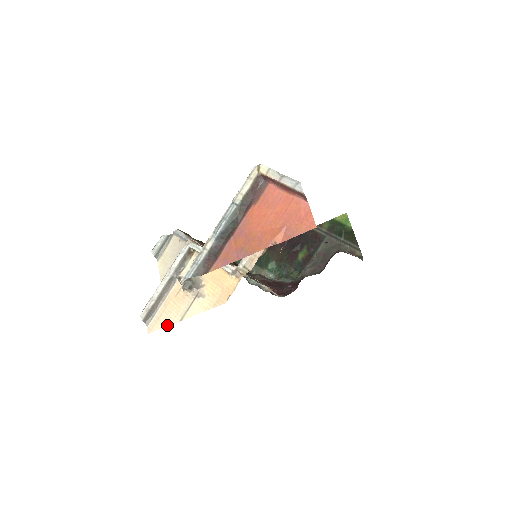
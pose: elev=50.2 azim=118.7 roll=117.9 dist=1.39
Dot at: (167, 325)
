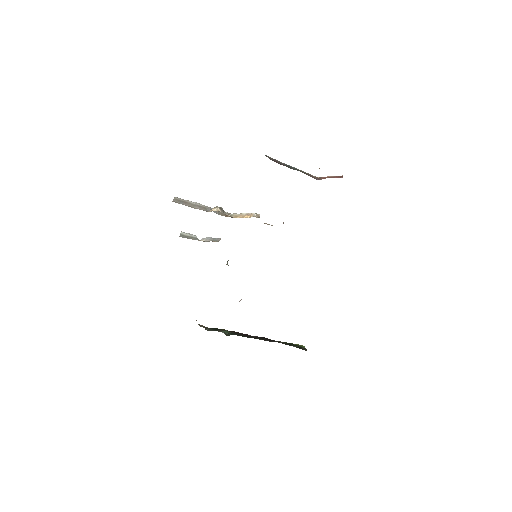
Dot at: occluded
